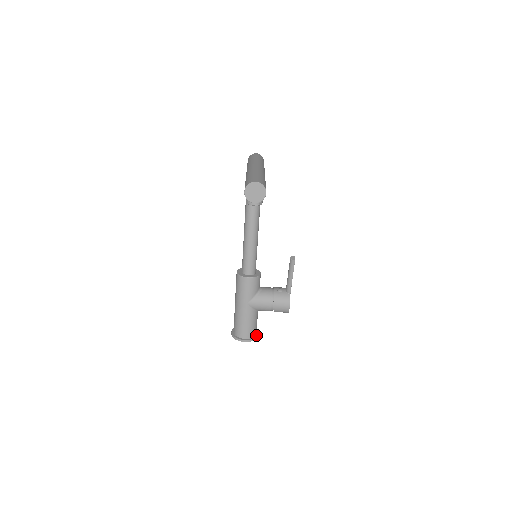
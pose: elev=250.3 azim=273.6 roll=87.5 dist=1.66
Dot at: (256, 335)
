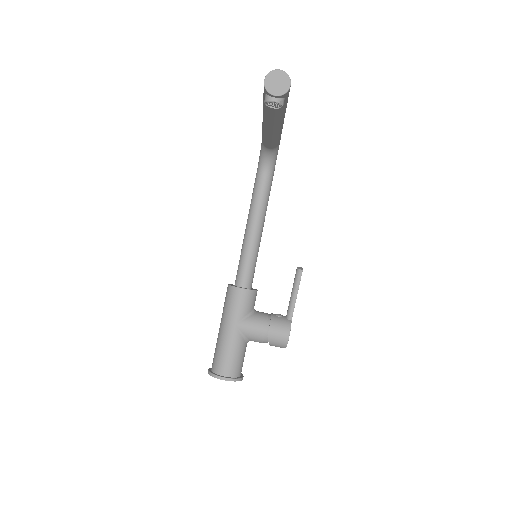
Dot at: (240, 376)
